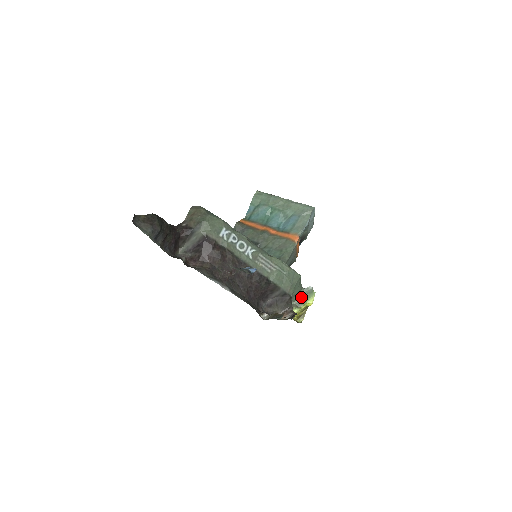
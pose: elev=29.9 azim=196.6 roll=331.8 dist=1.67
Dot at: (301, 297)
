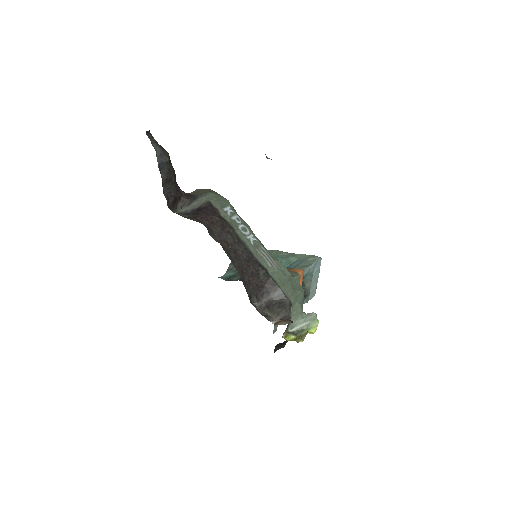
Dot at: (301, 324)
